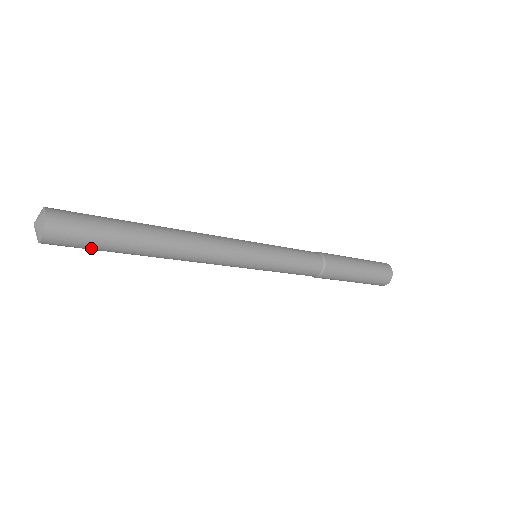
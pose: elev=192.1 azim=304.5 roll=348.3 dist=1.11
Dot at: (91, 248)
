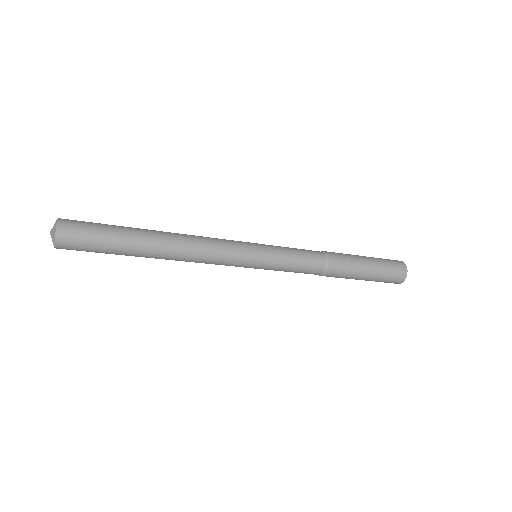
Dot at: (98, 248)
